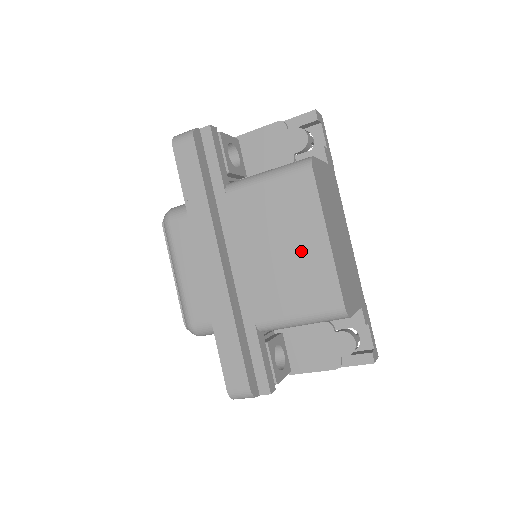
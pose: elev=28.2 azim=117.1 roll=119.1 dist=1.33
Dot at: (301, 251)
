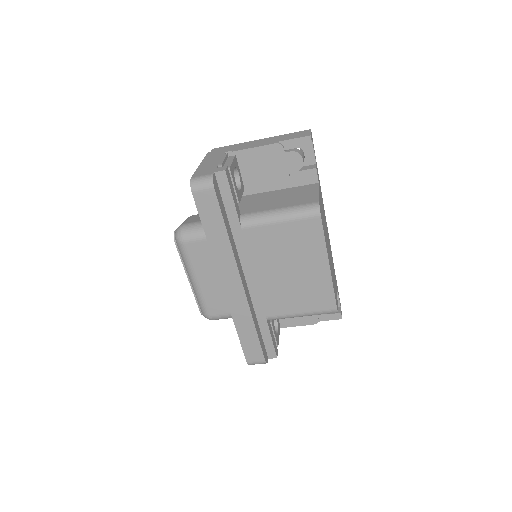
Dot at: (307, 274)
